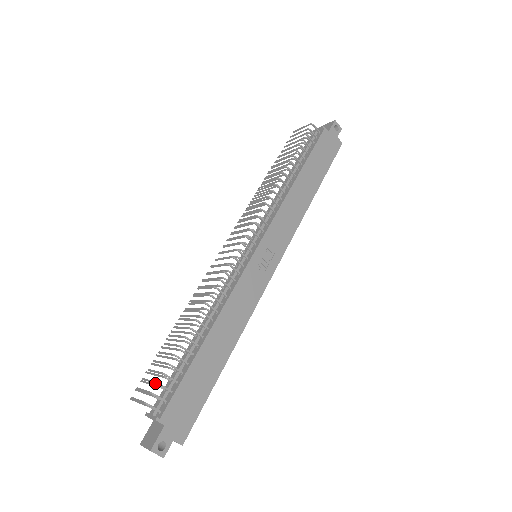
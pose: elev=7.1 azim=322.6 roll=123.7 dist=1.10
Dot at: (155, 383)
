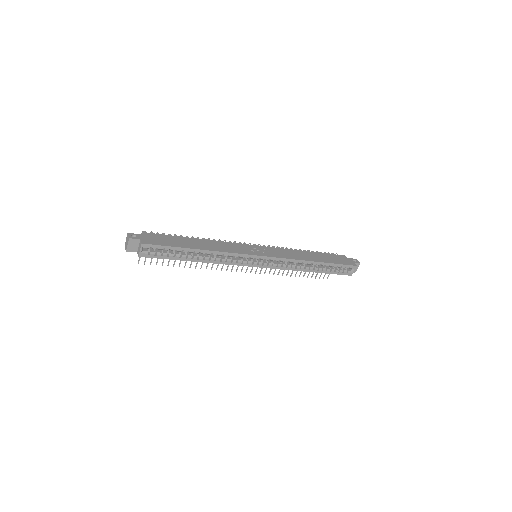
Dot at: occluded
